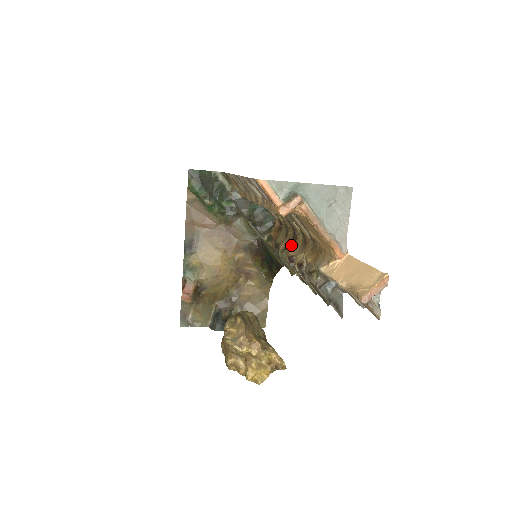
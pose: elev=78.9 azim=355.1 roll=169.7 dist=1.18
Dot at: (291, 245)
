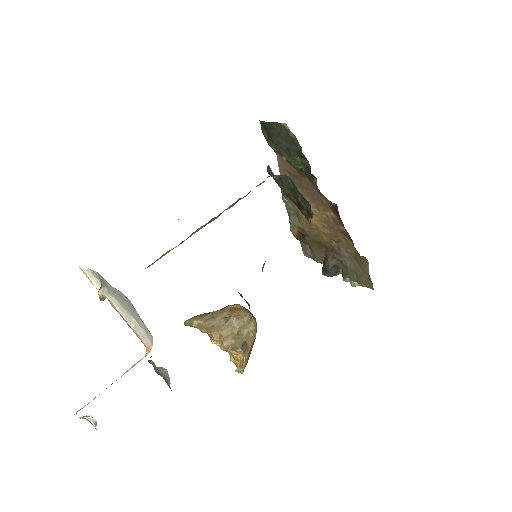
Dot at: occluded
